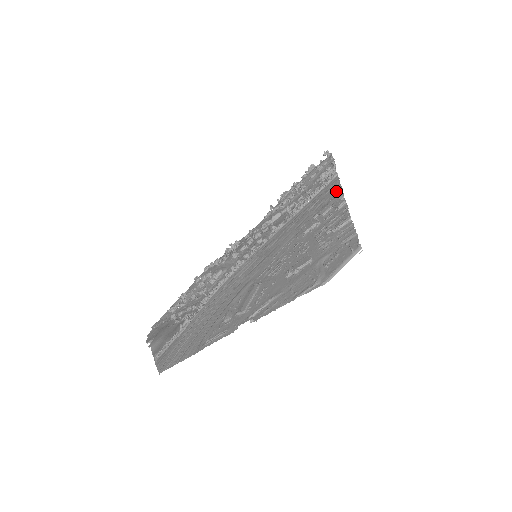
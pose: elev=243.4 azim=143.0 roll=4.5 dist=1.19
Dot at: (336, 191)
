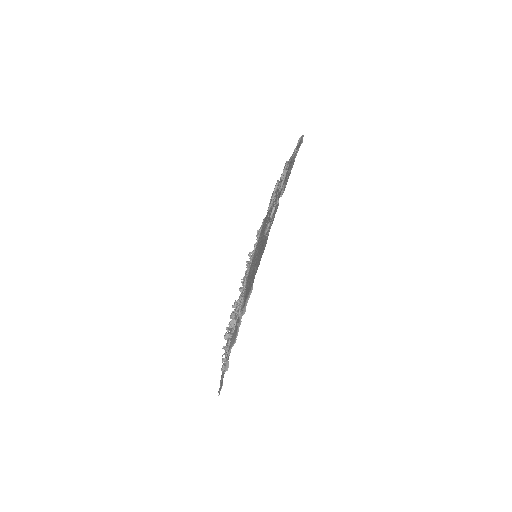
Dot at: occluded
